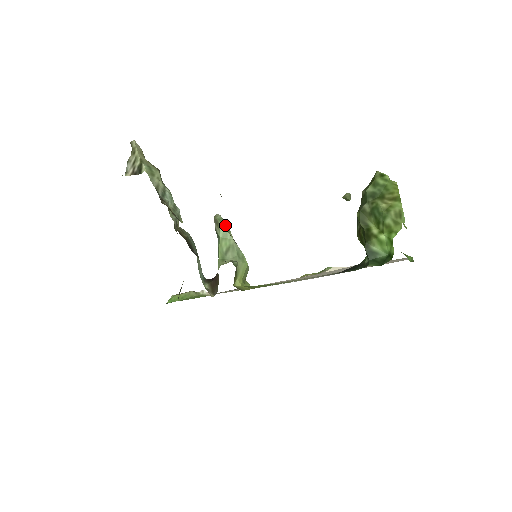
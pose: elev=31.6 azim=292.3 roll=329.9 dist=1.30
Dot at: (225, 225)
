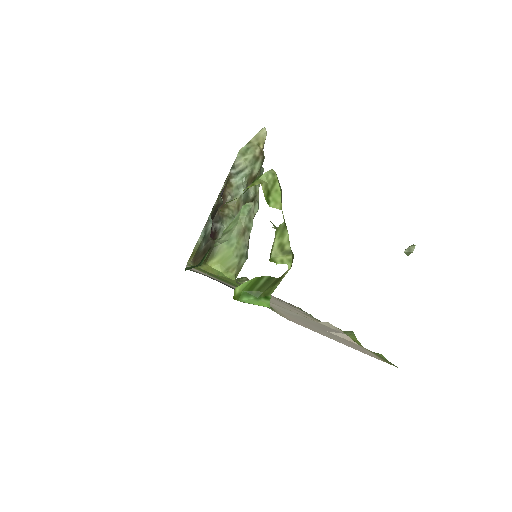
Dot at: (244, 211)
